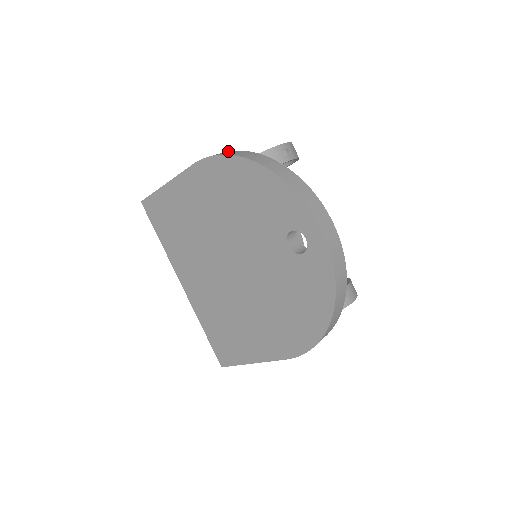
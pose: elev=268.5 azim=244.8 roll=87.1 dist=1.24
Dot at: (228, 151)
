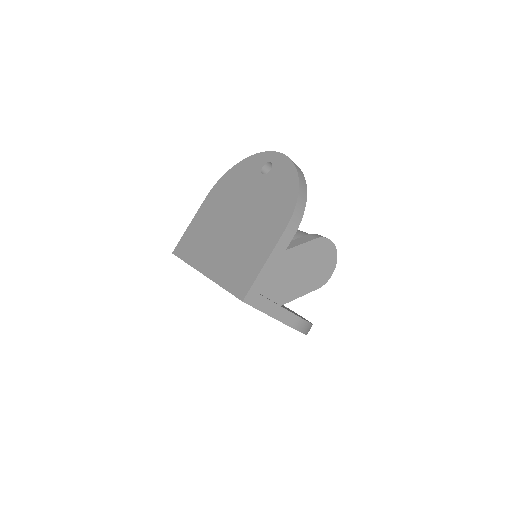
Dot at: occluded
